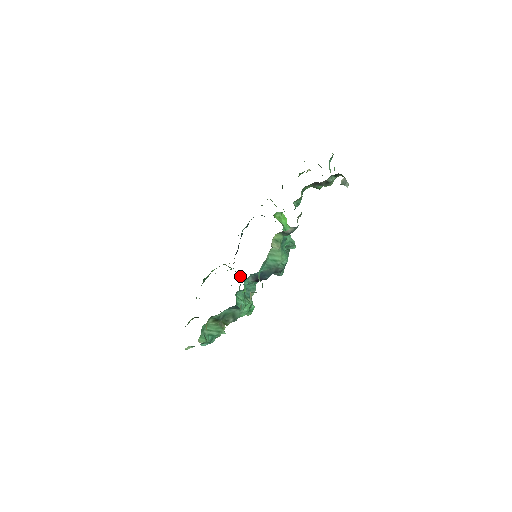
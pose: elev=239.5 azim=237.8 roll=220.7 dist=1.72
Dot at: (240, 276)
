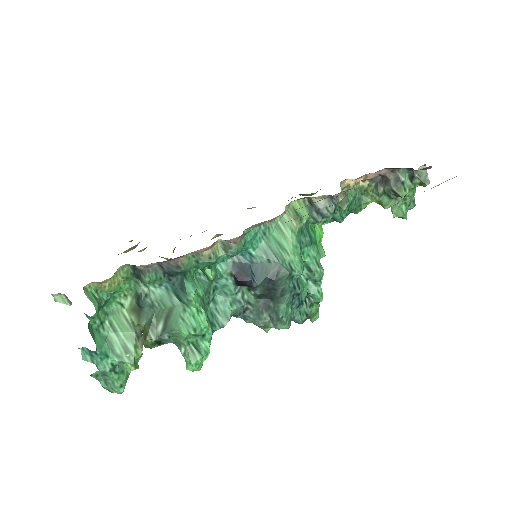
Dot at: occluded
